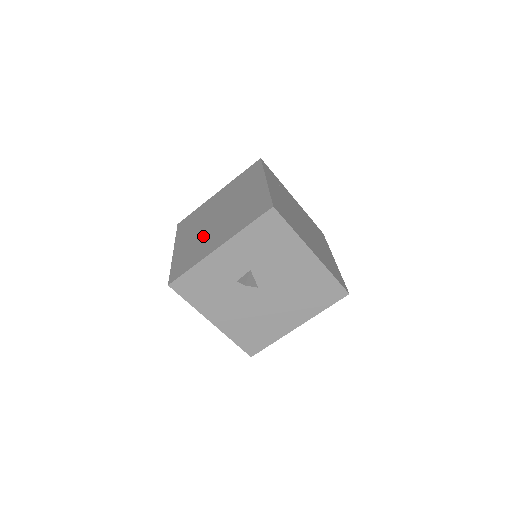
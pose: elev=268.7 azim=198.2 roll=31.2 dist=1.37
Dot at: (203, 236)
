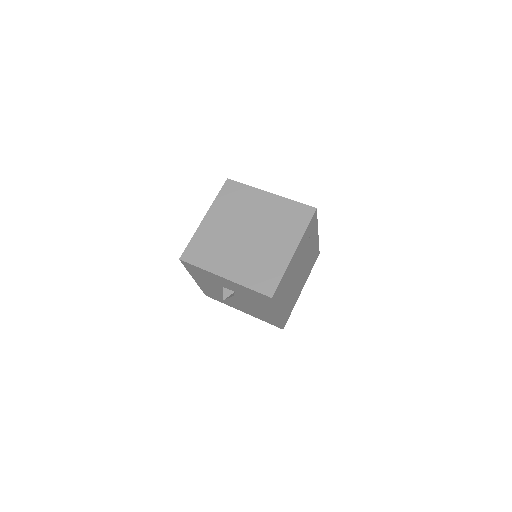
Dot at: (227, 241)
